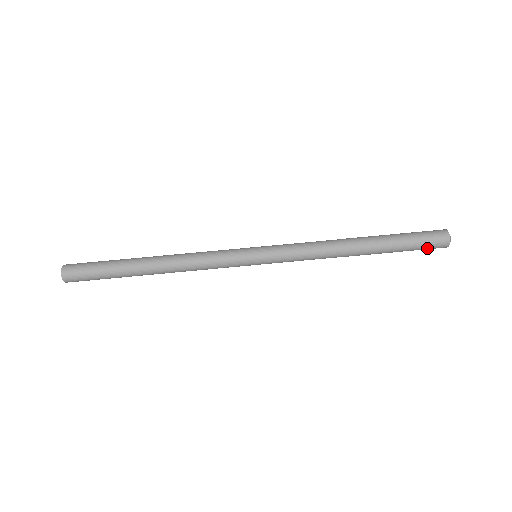
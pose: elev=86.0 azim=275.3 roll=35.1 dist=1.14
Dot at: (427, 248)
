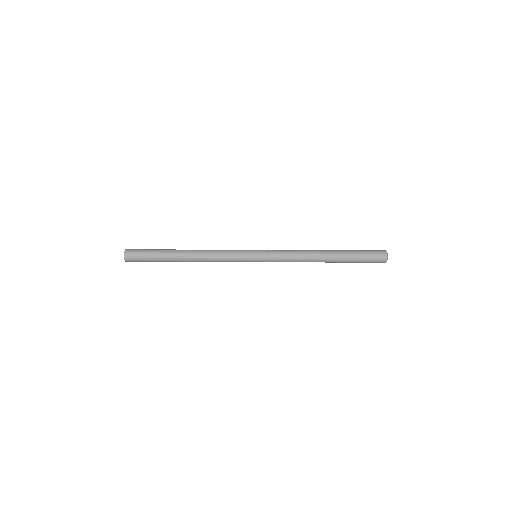
Dot at: (371, 262)
